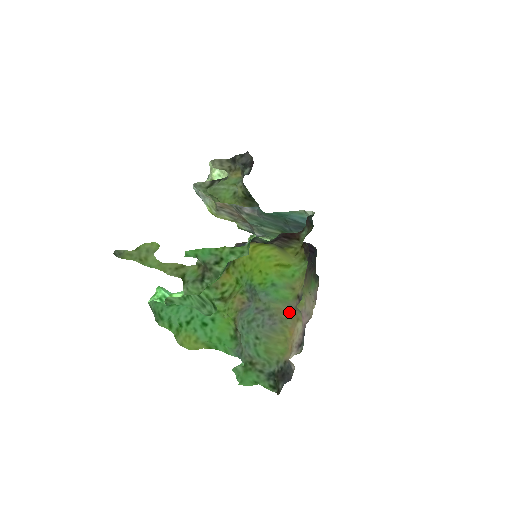
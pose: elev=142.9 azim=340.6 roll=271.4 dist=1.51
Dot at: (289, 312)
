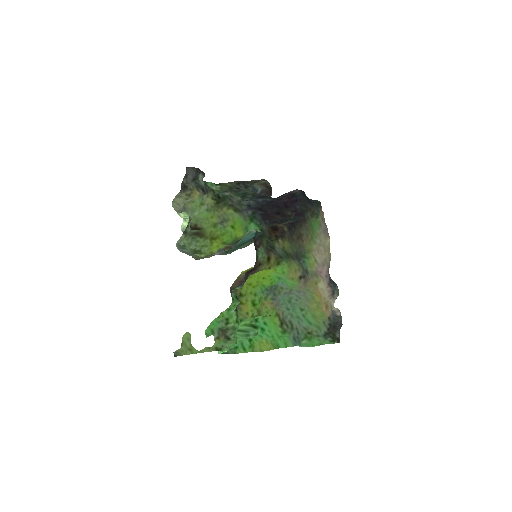
Dot at: occluded
